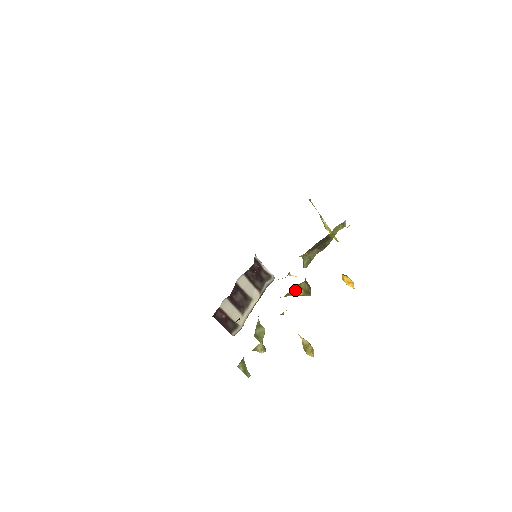
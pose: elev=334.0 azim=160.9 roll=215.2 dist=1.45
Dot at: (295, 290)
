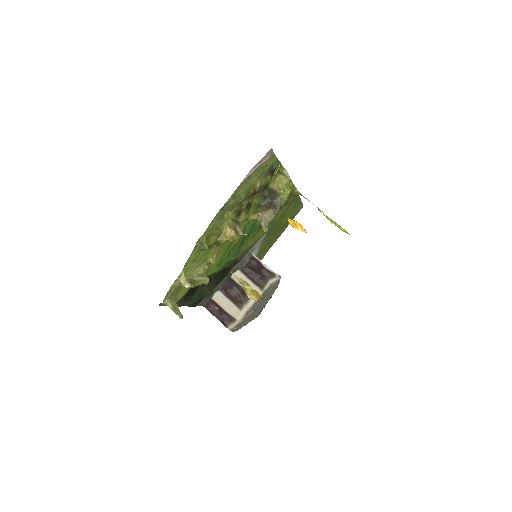
Dot at: (227, 232)
